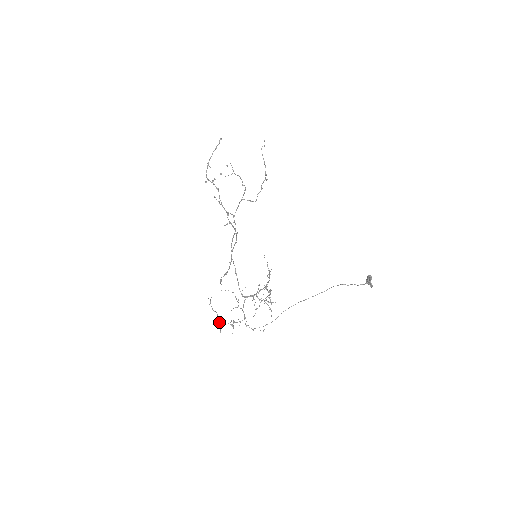
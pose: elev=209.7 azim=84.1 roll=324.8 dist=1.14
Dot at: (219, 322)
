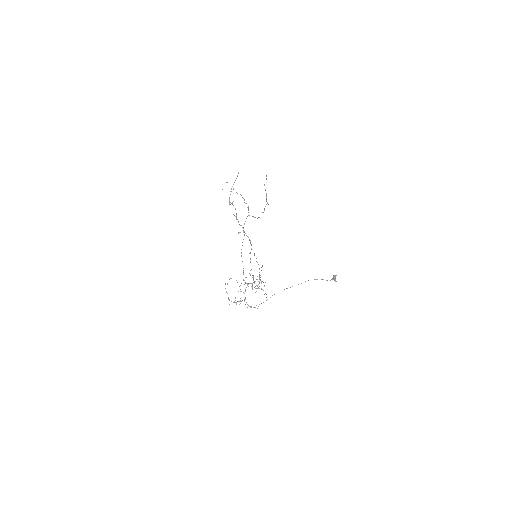
Dot at: occluded
